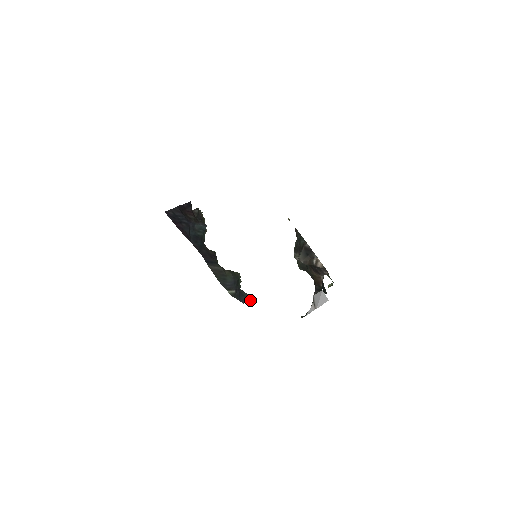
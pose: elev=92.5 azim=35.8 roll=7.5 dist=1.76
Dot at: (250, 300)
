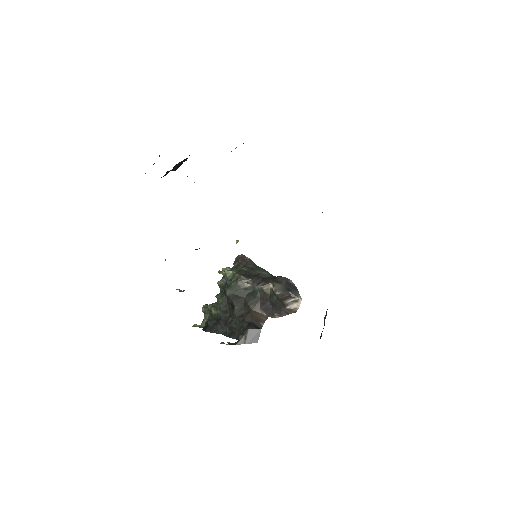
Dot at: occluded
